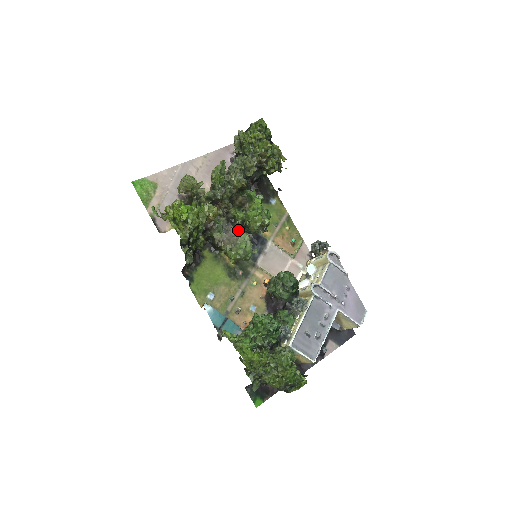
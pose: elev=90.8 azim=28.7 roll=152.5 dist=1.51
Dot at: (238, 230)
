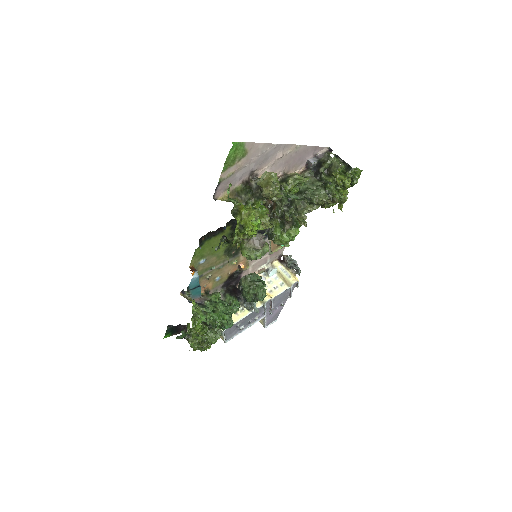
Dot at: occluded
